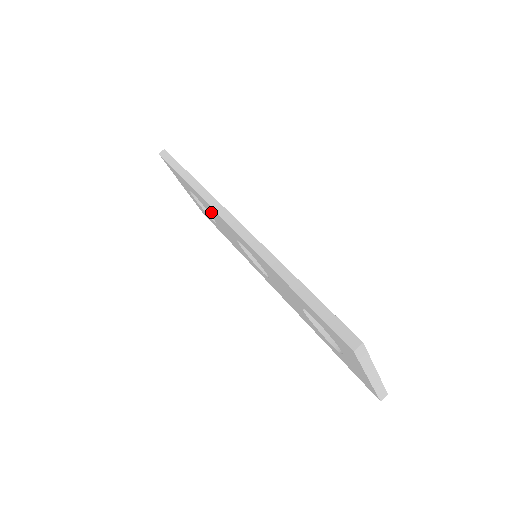
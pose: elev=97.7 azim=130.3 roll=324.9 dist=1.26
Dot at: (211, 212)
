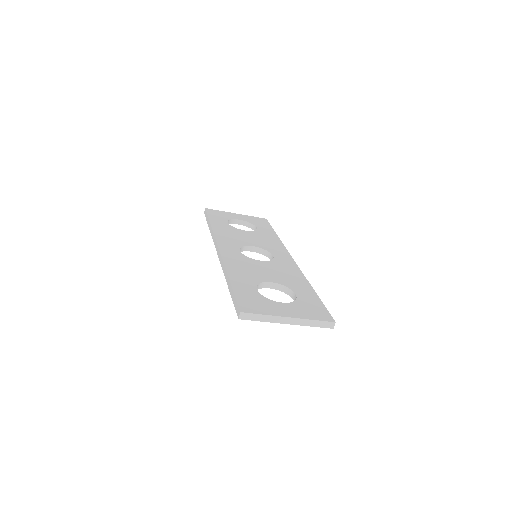
Dot at: occluded
